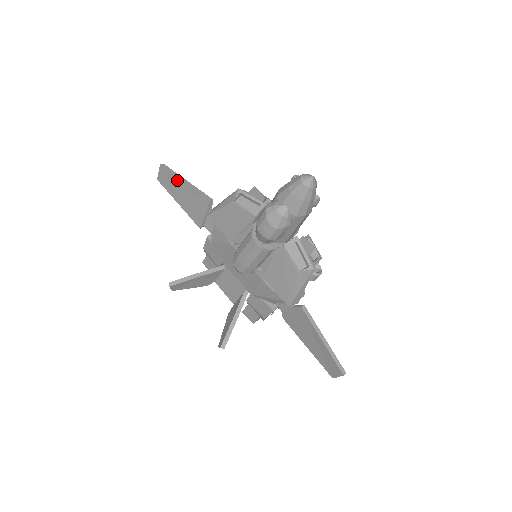
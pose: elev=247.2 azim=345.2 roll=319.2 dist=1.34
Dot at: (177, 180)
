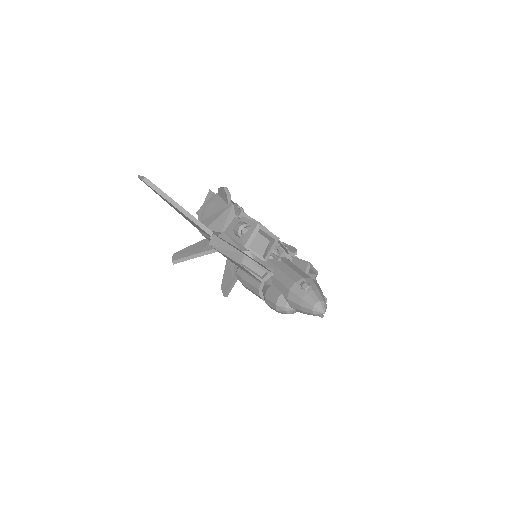
Dot at: (168, 201)
